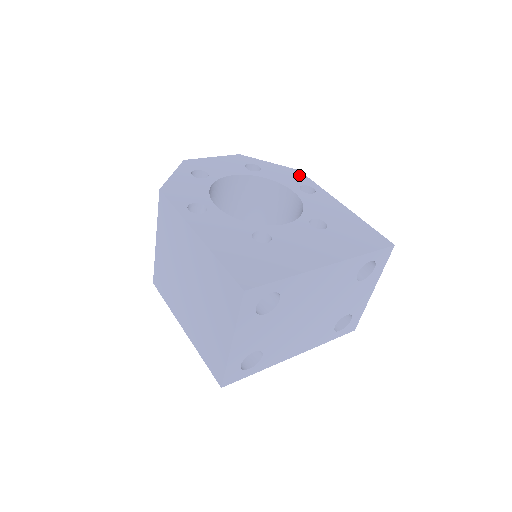
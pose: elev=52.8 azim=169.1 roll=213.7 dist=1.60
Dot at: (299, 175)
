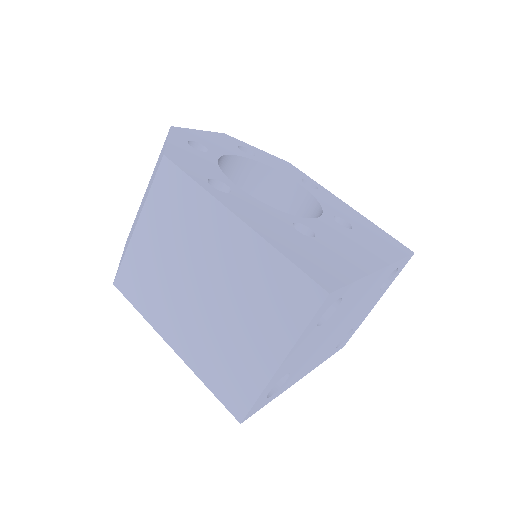
Dot at: (293, 168)
